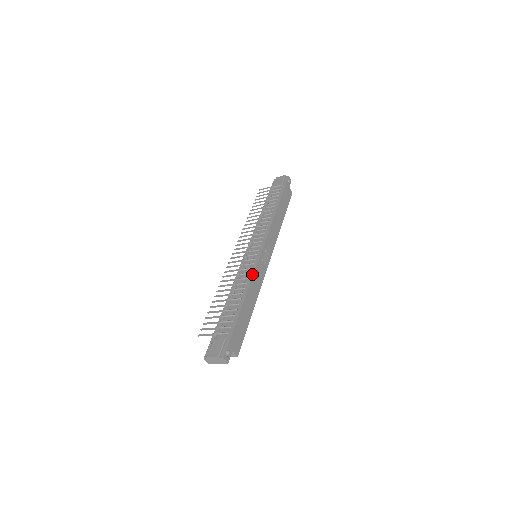
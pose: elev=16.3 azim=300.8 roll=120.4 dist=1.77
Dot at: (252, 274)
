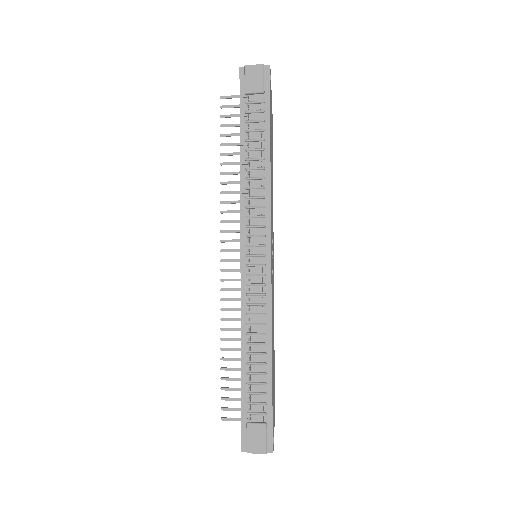
Dot at: (269, 307)
